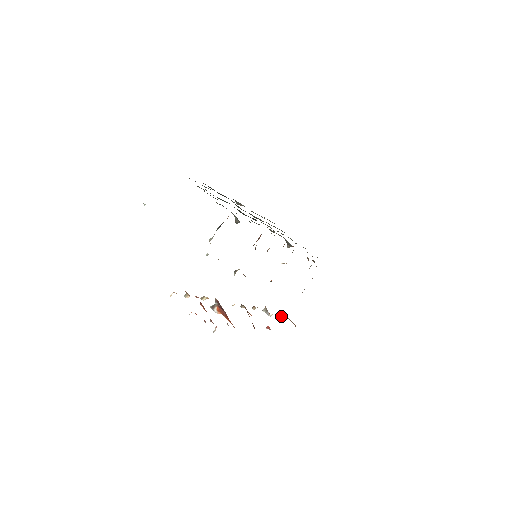
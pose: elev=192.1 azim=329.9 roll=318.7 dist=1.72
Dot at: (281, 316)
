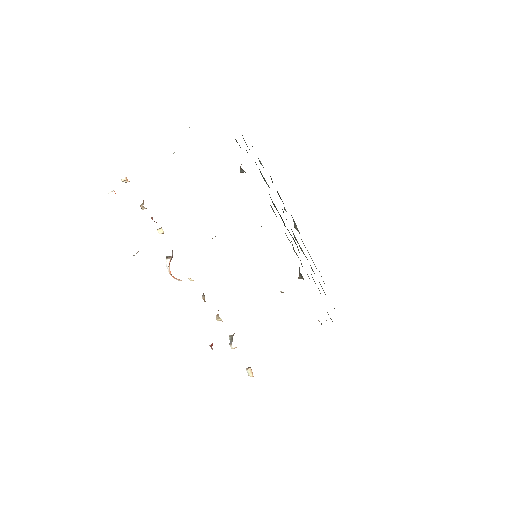
Dot at: (248, 367)
